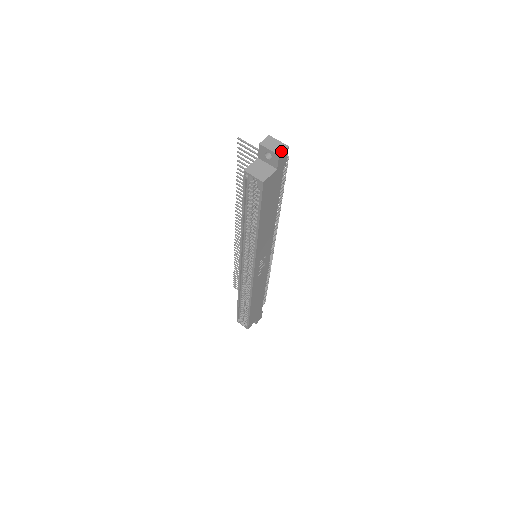
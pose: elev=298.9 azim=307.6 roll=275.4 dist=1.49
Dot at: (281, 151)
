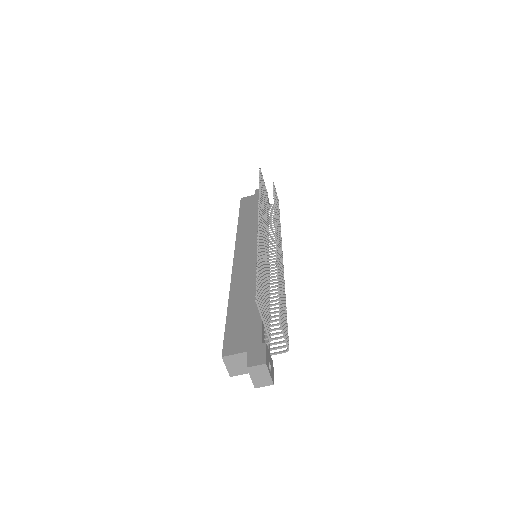
Dot at: (261, 386)
